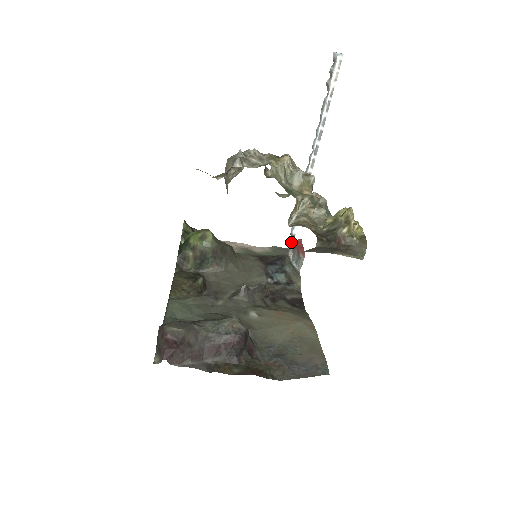
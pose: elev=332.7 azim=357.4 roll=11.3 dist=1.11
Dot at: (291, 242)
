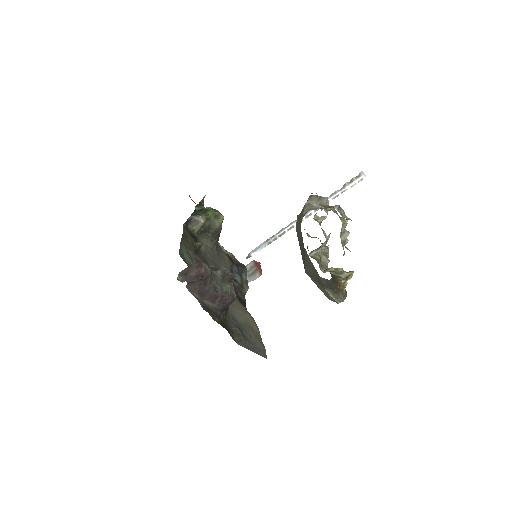
Dot at: (254, 260)
